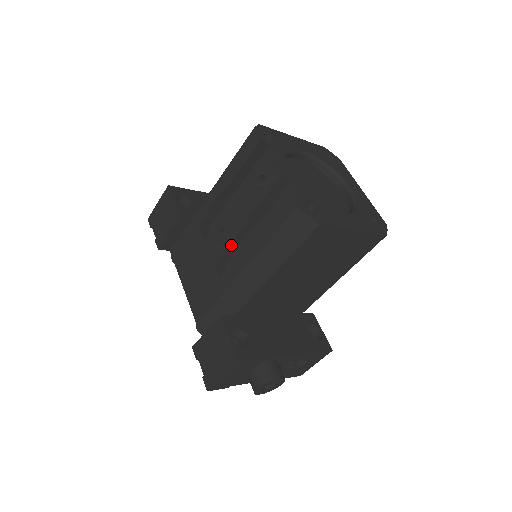
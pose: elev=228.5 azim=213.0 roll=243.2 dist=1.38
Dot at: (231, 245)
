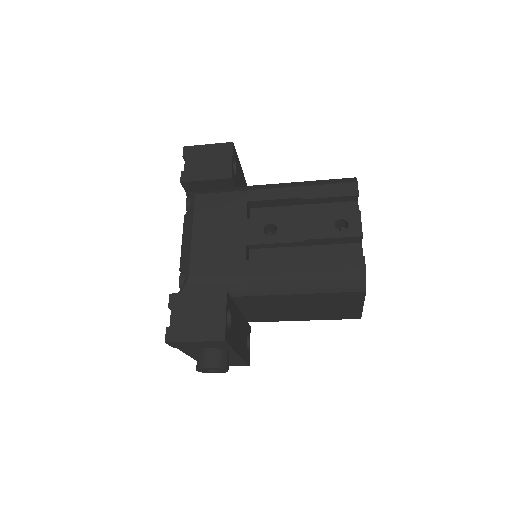
Dot at: (273, 243)
